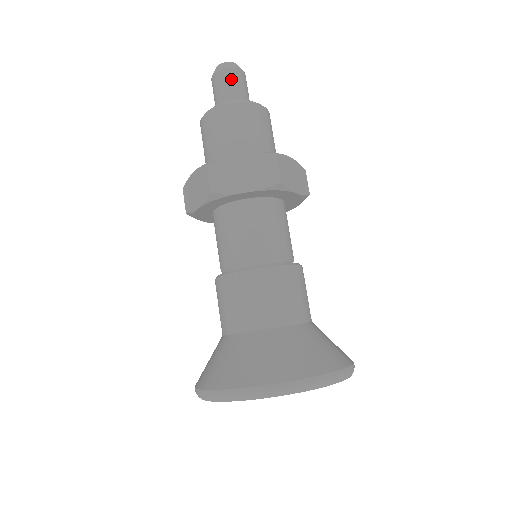
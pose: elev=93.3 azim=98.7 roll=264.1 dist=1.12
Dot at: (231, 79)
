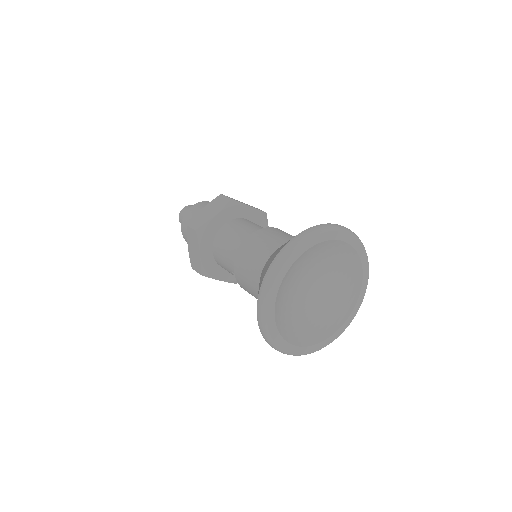
Dot at: (187, 209)
